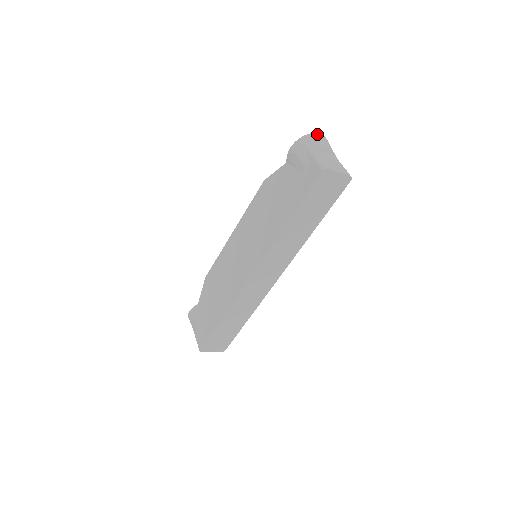
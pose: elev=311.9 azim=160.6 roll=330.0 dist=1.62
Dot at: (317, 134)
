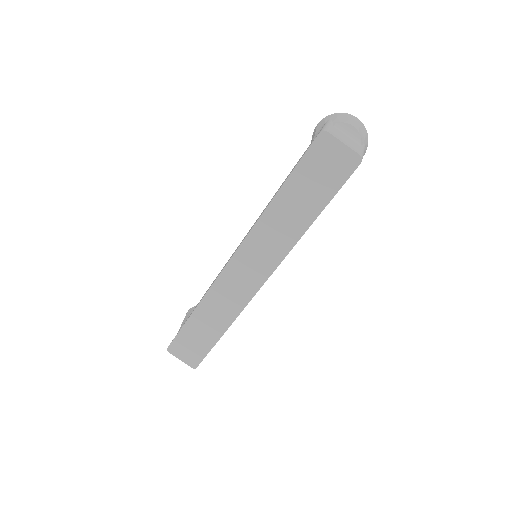
Dot at: (351, 115)
